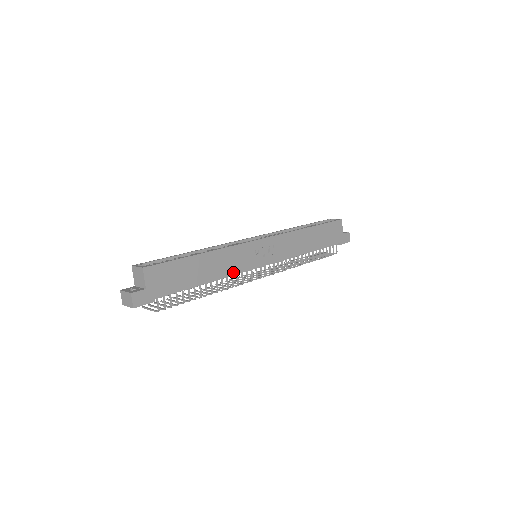
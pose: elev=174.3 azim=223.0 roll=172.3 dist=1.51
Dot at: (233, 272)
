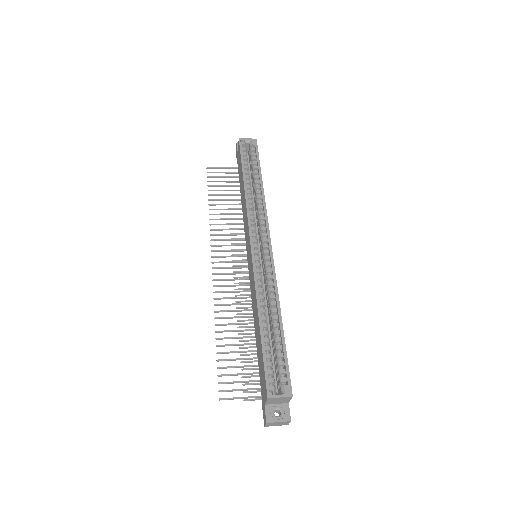
Dot at: occluded
